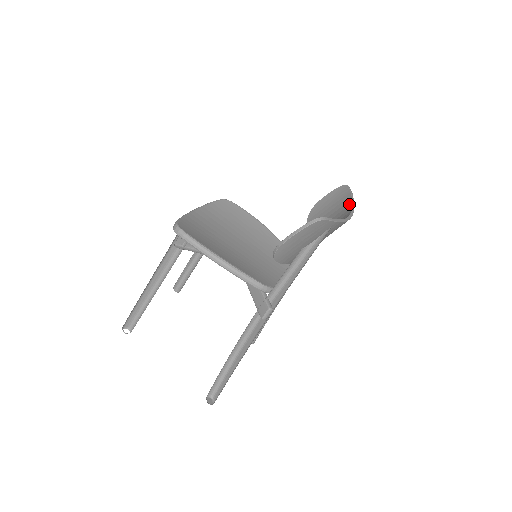
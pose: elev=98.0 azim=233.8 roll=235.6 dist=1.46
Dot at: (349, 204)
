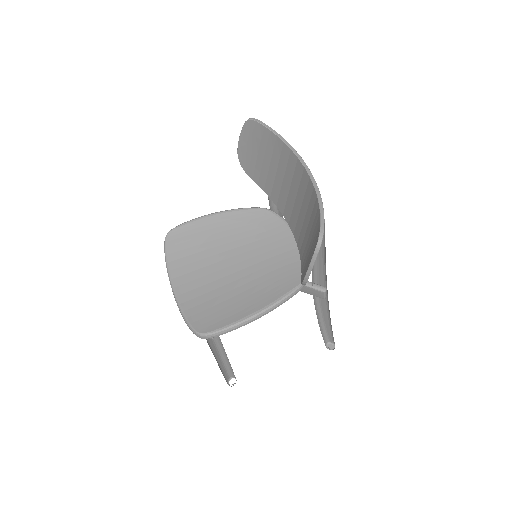
Dot at: (281, 145)
